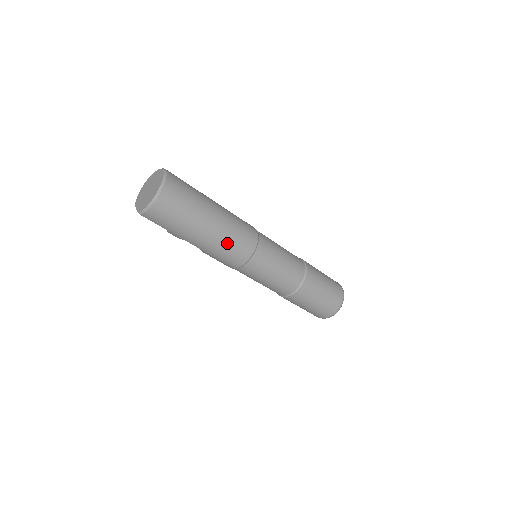
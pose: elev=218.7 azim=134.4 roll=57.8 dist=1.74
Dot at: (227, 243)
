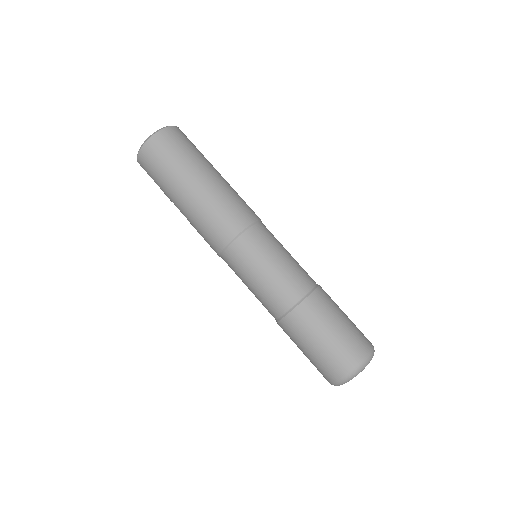
Dot at: (206, 214)
